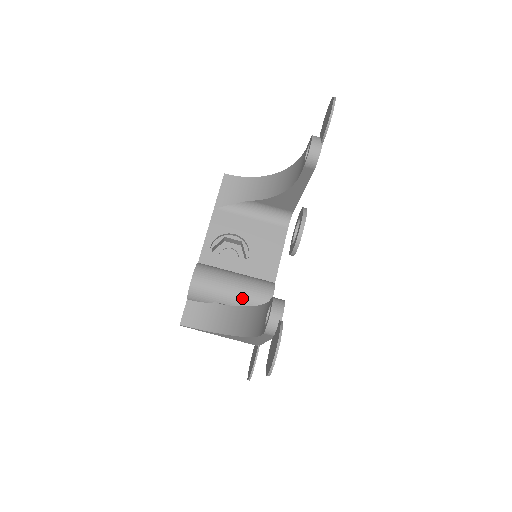
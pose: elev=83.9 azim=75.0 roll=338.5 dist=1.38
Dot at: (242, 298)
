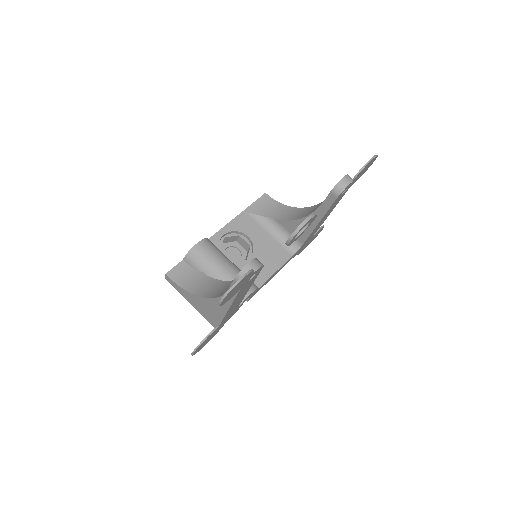
Dot at: (227, 280)
